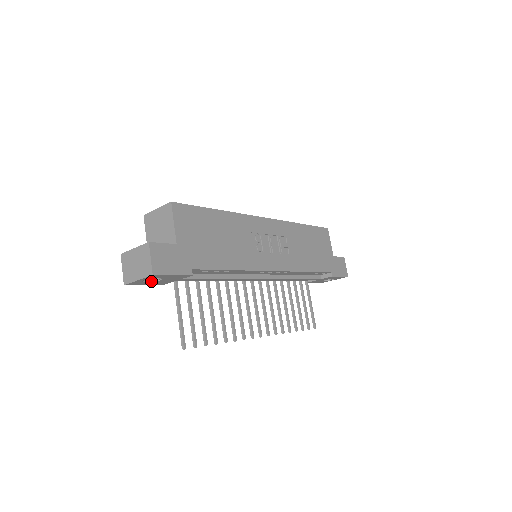
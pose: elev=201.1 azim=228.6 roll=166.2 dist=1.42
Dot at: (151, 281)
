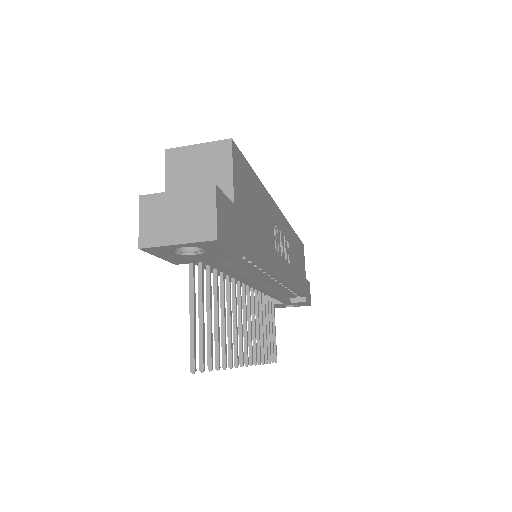
Dot at: (179, 252)
